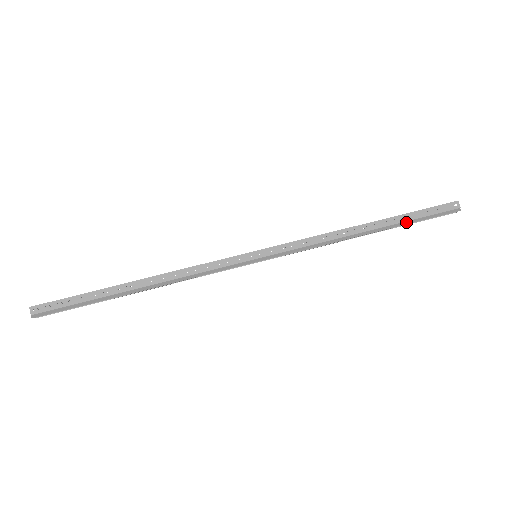
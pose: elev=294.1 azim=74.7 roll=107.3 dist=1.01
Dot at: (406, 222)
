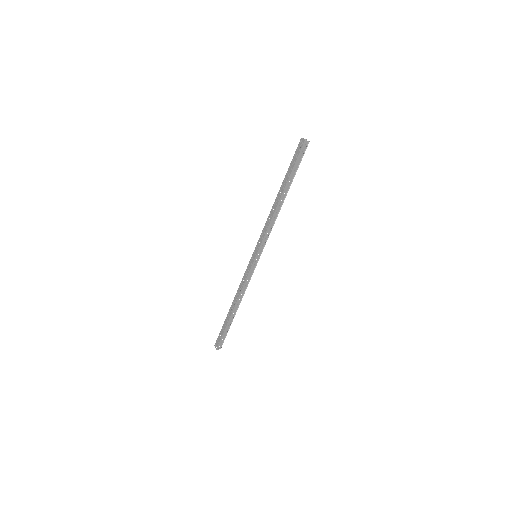
Dot at: (293, 177)
